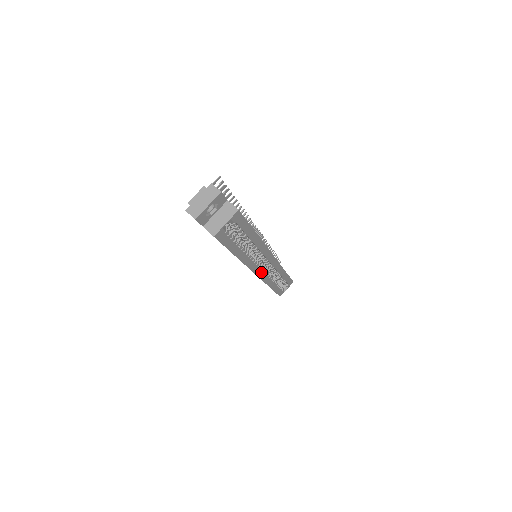
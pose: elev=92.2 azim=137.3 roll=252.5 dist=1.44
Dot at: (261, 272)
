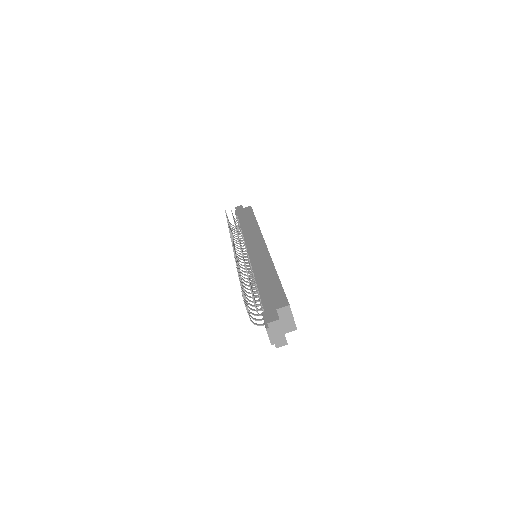
Dot at: occluded
